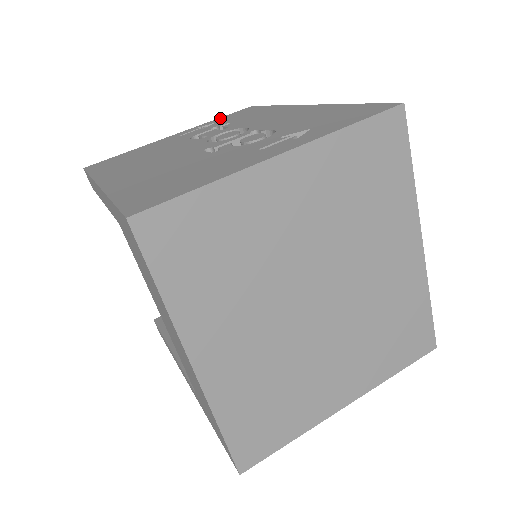
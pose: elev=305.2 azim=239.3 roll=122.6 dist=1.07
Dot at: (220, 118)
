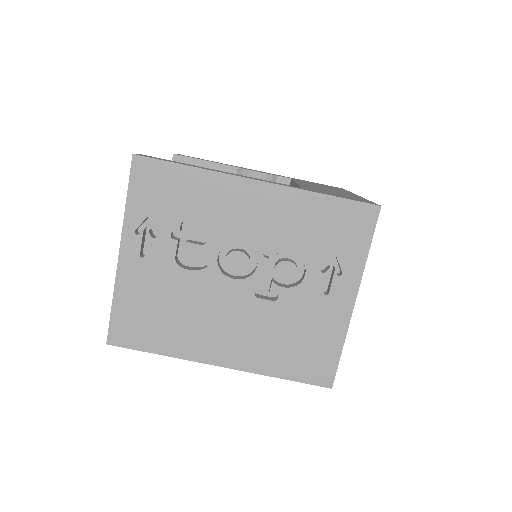
Dot at: (132, 201)
